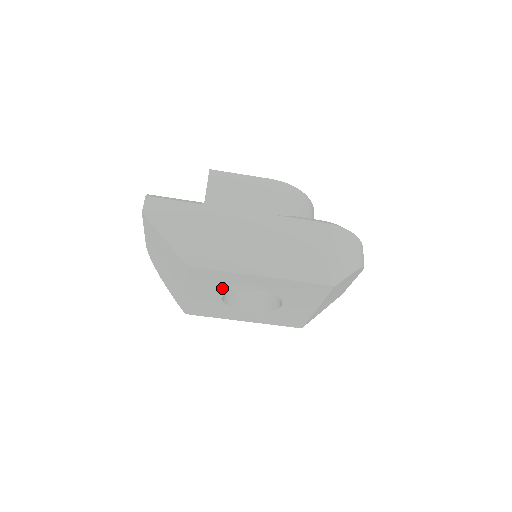
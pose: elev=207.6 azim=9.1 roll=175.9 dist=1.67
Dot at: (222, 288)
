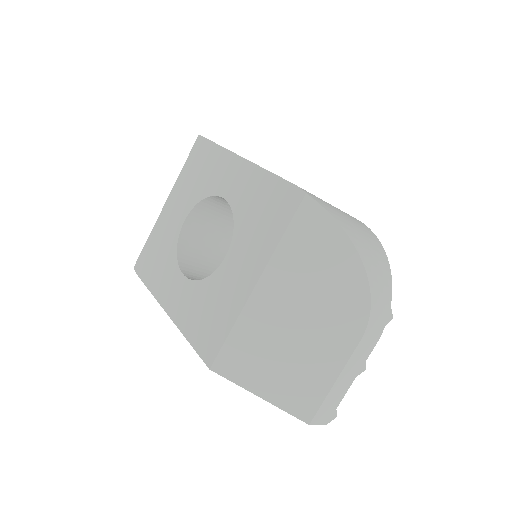
Dot at: (197, 192)
